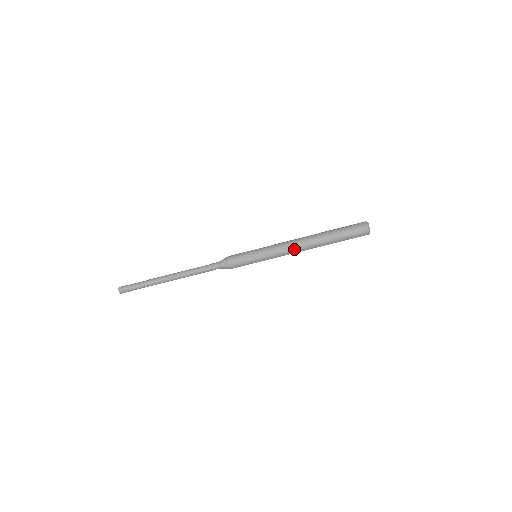
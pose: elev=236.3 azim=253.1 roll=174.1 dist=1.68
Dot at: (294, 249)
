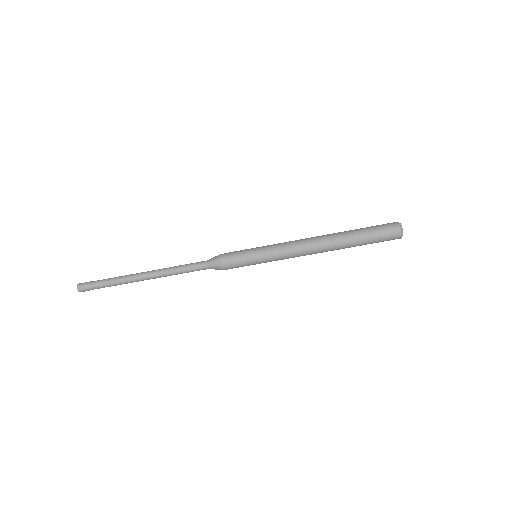
Dot at: (304, 243)
